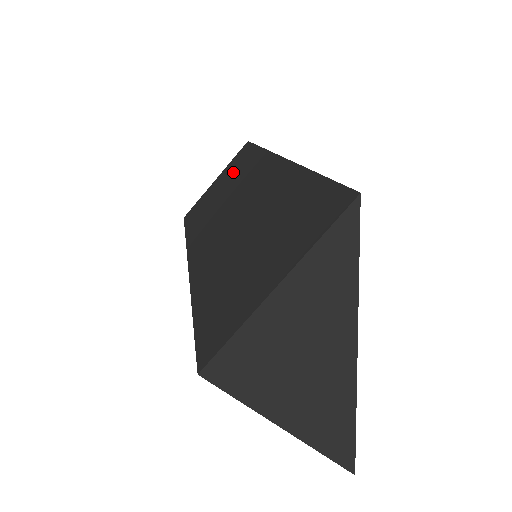
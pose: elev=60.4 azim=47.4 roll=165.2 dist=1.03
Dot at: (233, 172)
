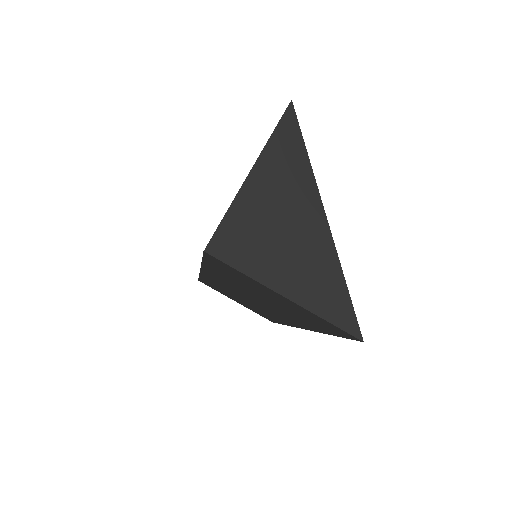
Dot at: occluded
